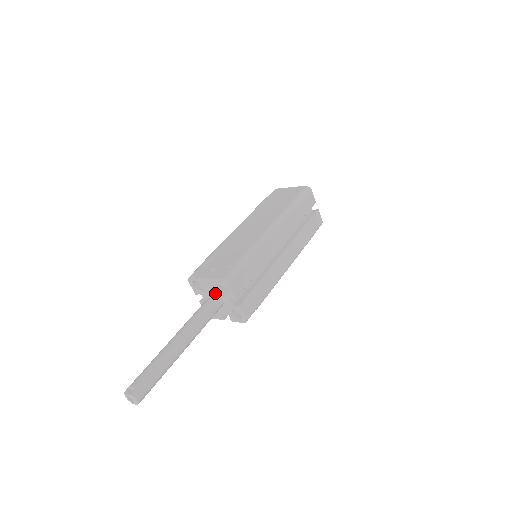
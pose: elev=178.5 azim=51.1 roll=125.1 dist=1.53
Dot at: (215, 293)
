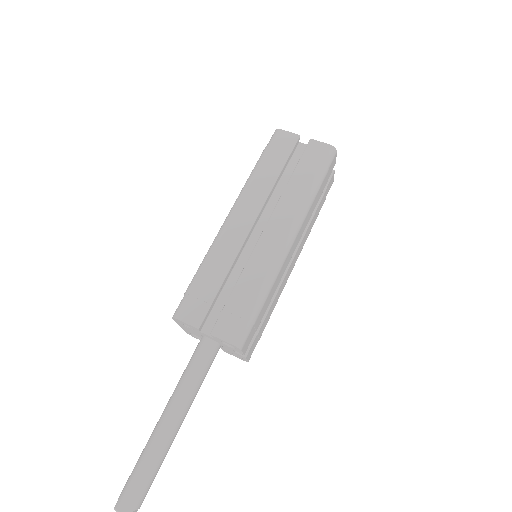
Dot at: (200, 335)
